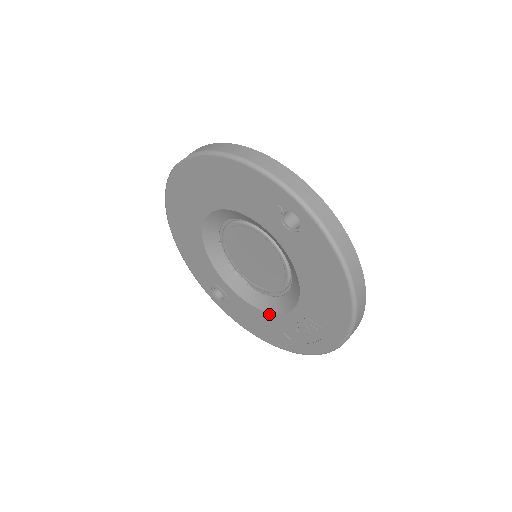
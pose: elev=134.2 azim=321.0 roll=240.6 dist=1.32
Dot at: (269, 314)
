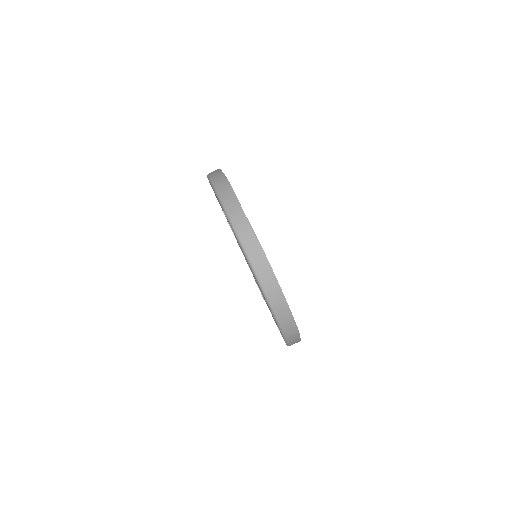
Dot at: occluded
